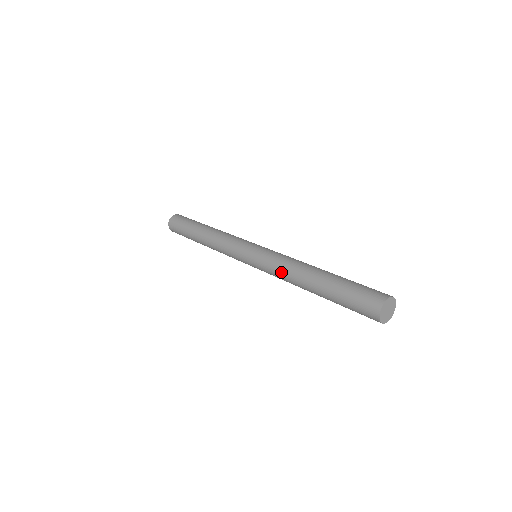
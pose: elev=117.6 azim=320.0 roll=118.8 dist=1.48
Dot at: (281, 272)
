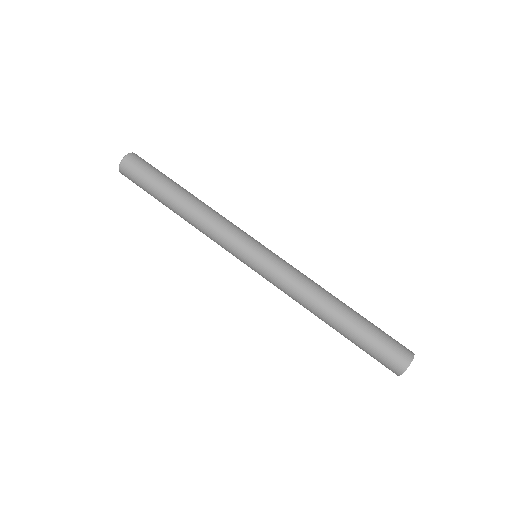
Dot at: (295, 295)
